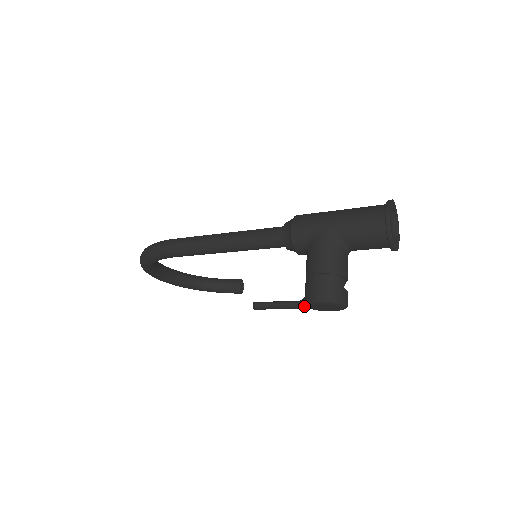
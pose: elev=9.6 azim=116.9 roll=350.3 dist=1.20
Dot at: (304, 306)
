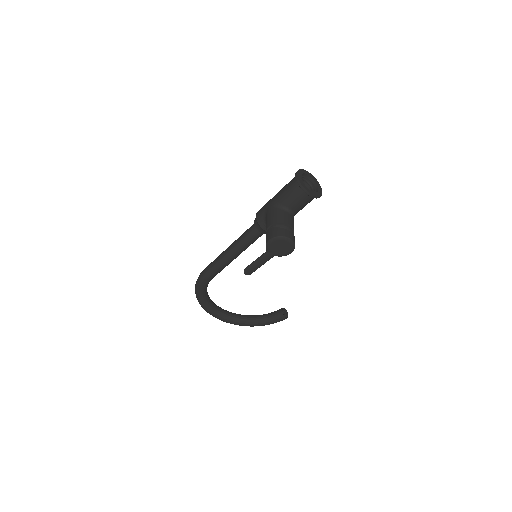
Dot at: (268, 253)
